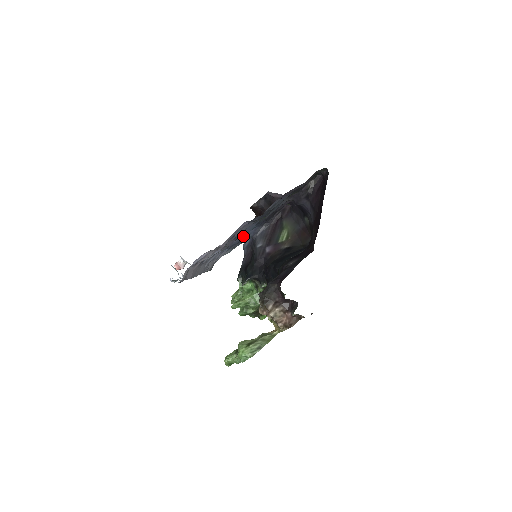
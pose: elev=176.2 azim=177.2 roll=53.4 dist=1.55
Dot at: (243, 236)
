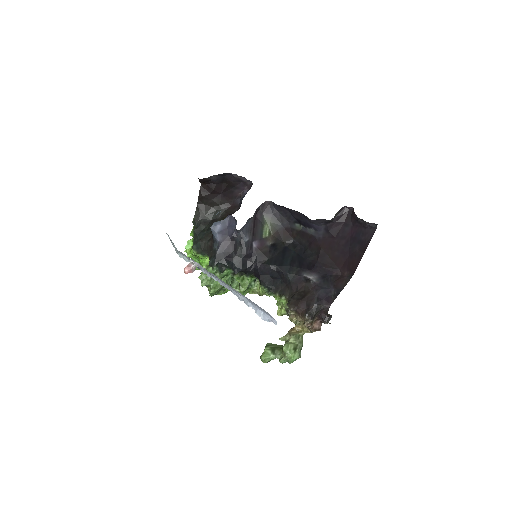
Dot at: occluded
